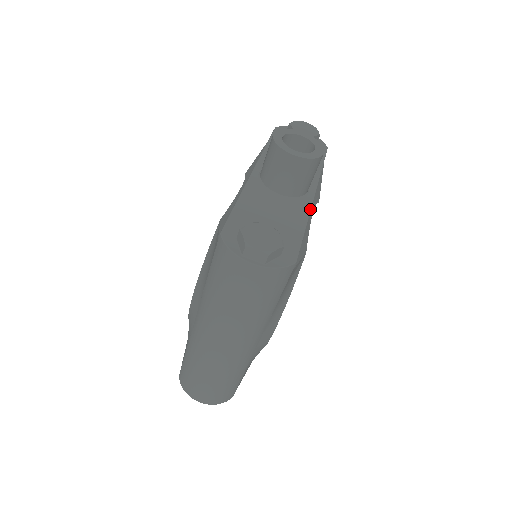
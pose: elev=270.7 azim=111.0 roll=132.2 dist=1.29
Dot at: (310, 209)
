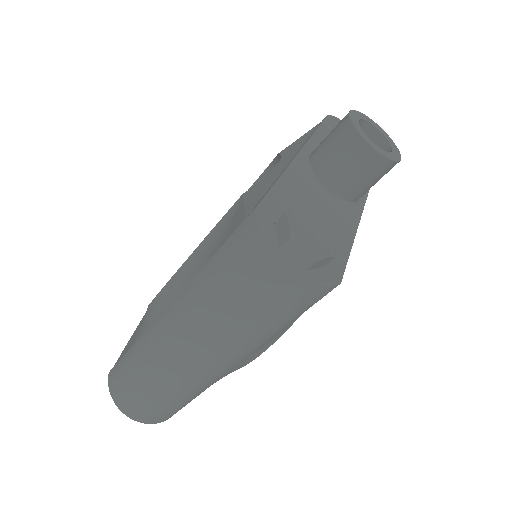
Dot at: (359, 221)
